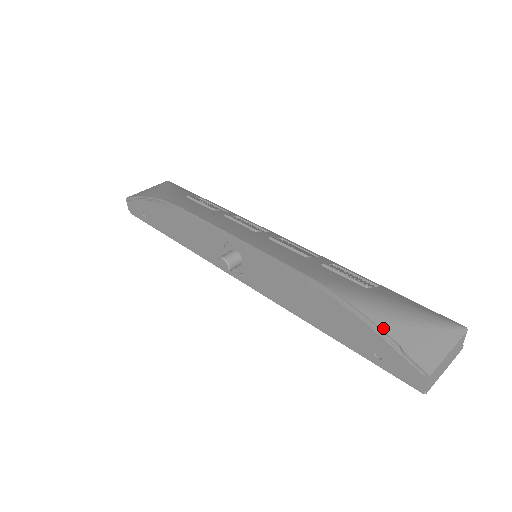
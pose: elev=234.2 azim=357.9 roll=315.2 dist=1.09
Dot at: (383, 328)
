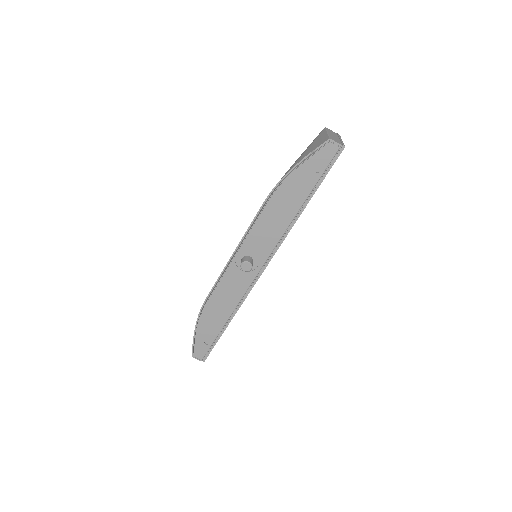
Dot at: (300, 161)
